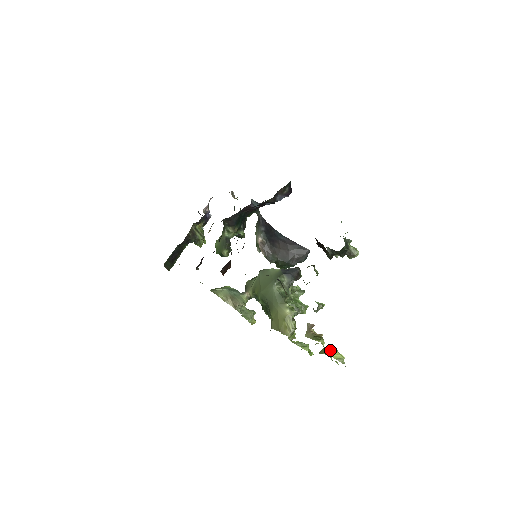
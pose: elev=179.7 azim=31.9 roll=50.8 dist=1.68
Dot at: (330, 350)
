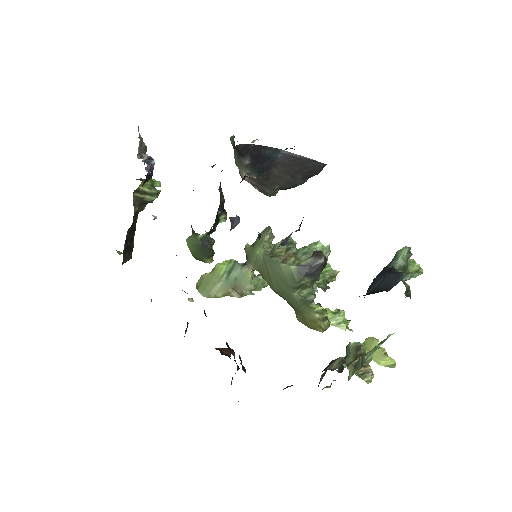
Dot at: (377, 351)
